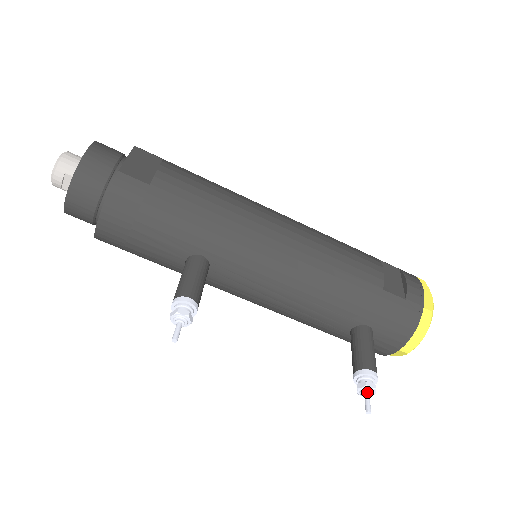
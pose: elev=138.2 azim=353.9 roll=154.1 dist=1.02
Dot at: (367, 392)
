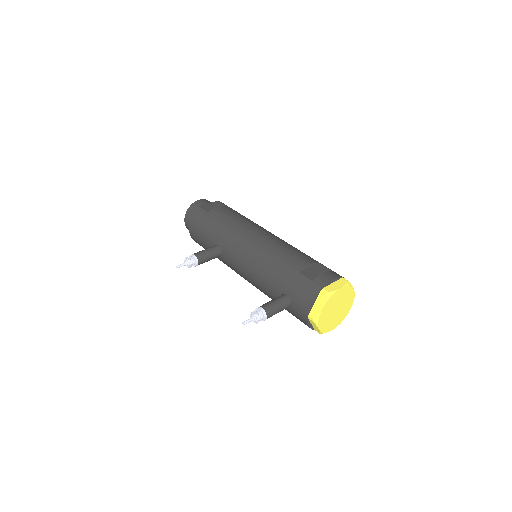
Dot at: (251, 316)
